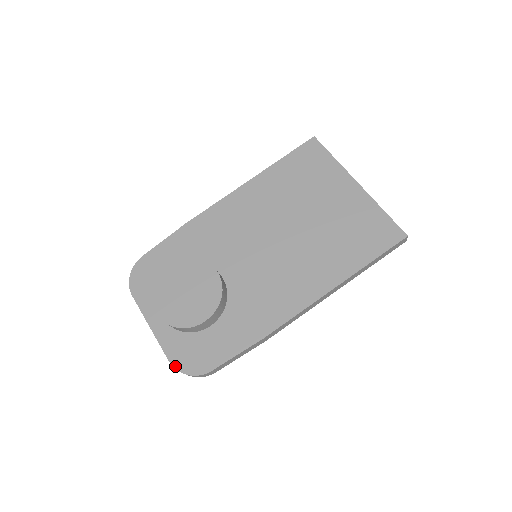
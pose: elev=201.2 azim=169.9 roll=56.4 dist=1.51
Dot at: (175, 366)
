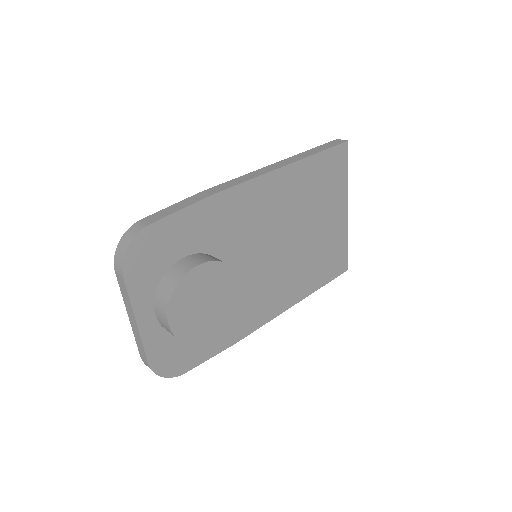
Dot at: (154, 369)
